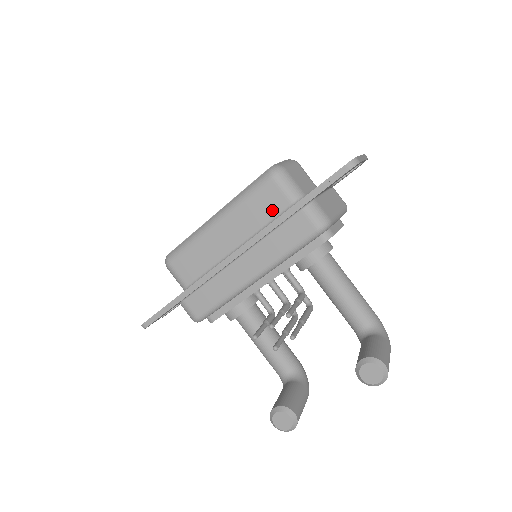
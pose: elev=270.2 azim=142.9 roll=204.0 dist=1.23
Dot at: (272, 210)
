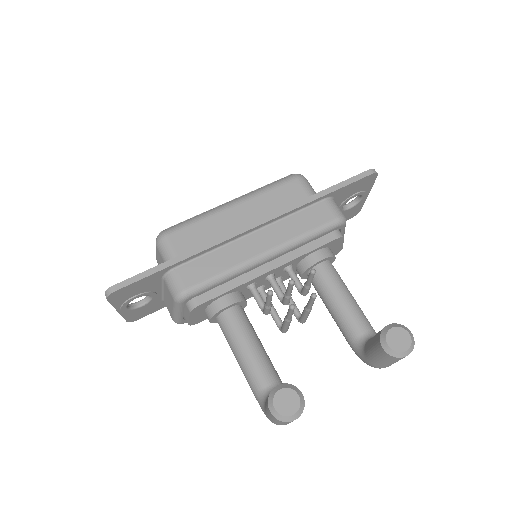
Dot at: (292, 202)
